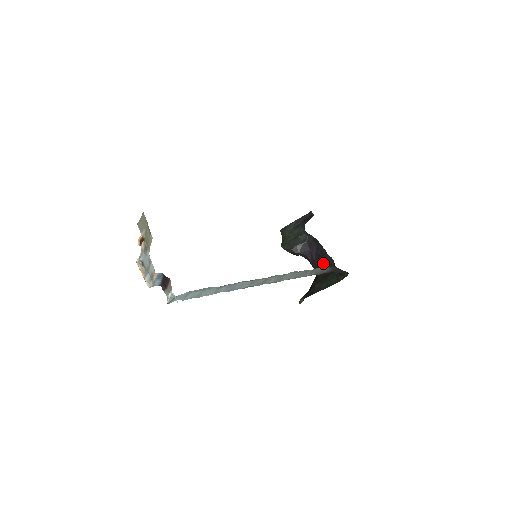
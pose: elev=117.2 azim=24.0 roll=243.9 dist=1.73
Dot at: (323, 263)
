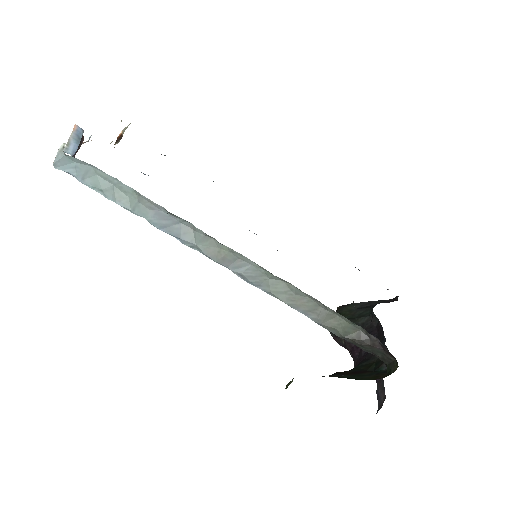
Dot at: (370, 357)
